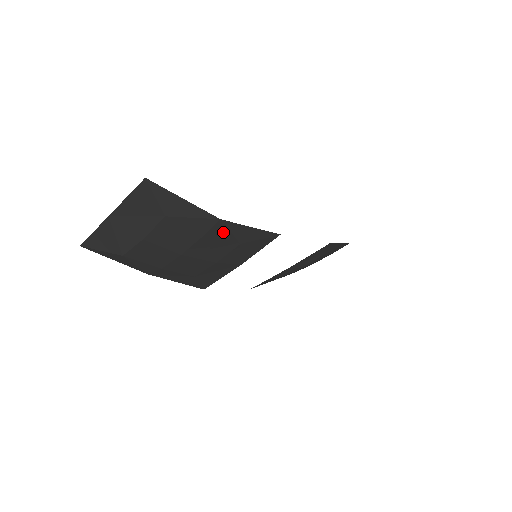
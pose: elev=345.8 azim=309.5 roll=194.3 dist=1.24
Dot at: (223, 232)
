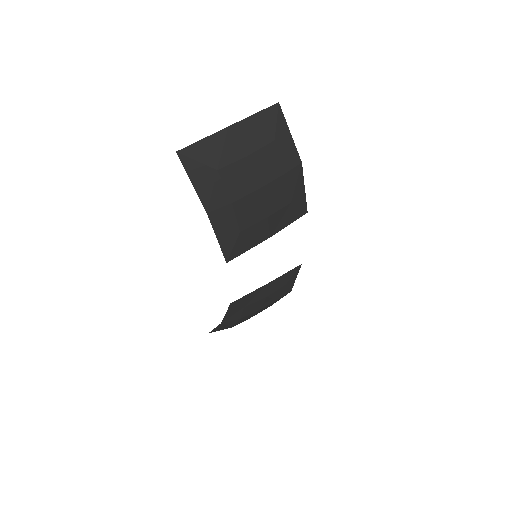
Dot at: (293, 179)
